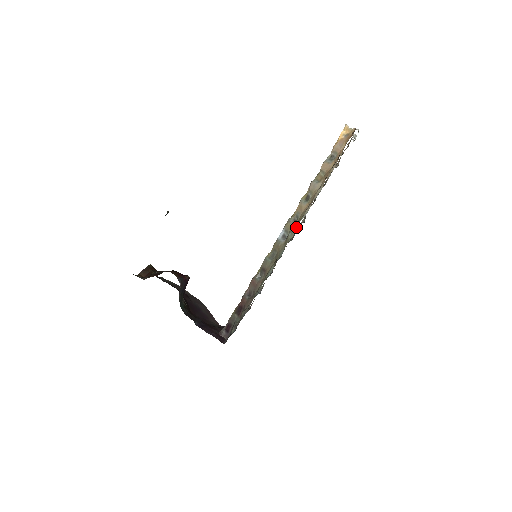
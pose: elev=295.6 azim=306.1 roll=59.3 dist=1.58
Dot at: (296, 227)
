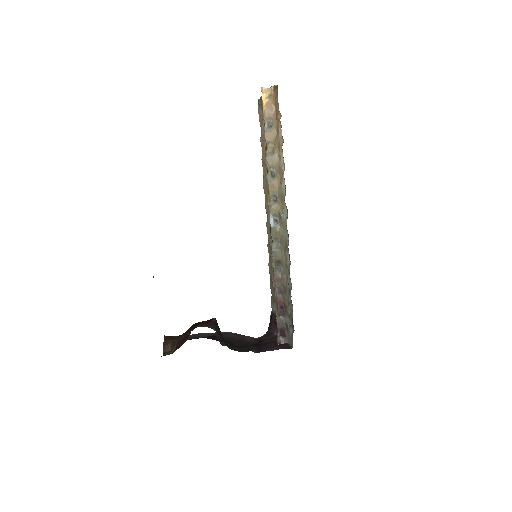
Dot at: (283, 205)
